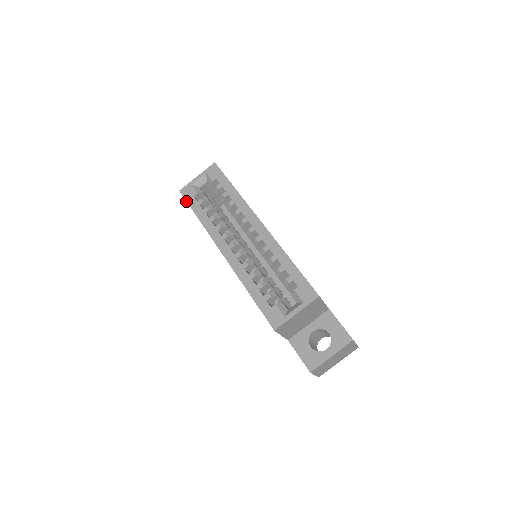
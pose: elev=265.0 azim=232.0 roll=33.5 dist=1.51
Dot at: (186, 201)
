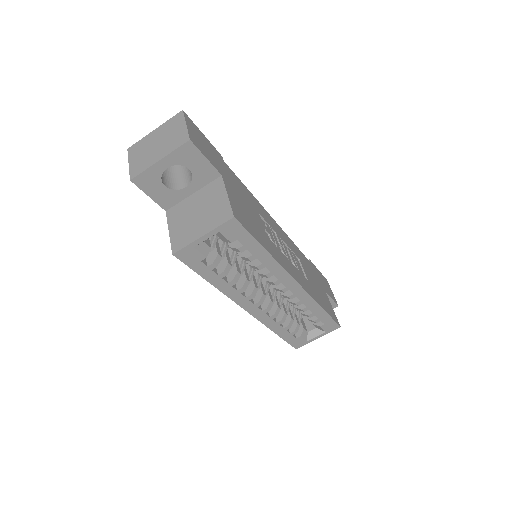
Dot at: occluded
